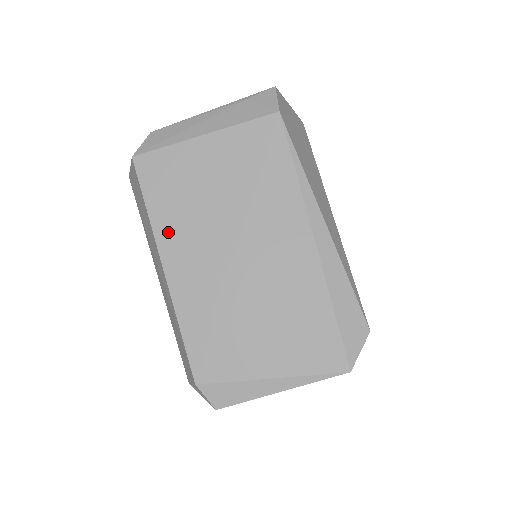
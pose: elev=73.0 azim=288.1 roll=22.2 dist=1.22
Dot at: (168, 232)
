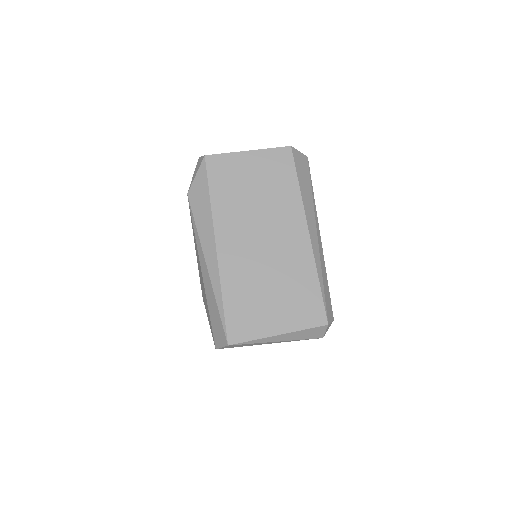
Dot at: occluded
